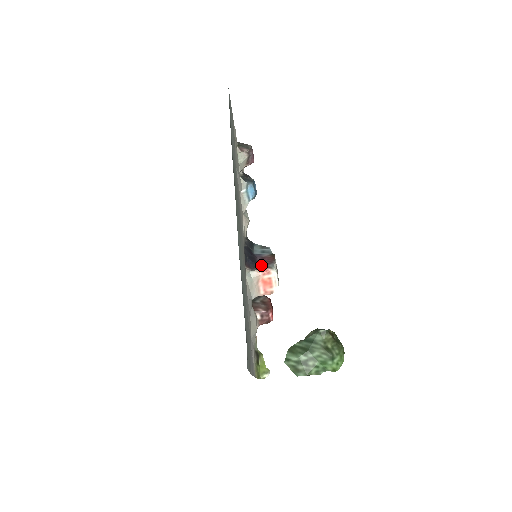
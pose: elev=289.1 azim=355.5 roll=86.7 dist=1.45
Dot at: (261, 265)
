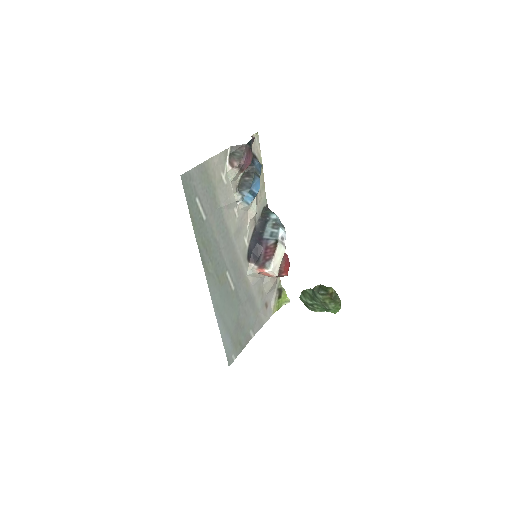
Dot at: (261, 261)
